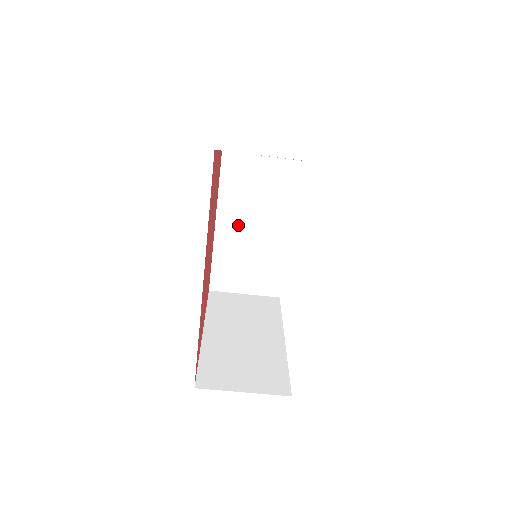
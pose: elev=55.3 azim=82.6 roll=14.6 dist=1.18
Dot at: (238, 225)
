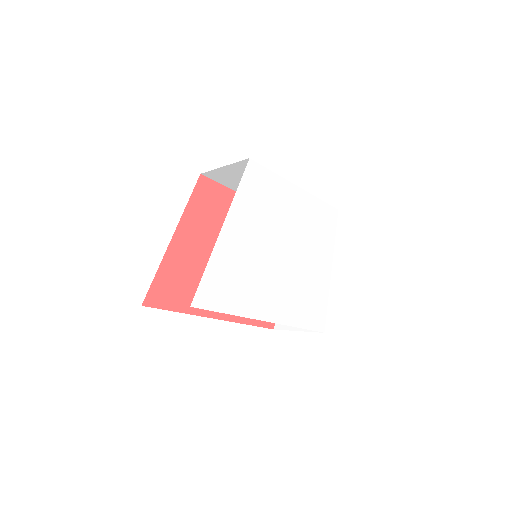
Dot at: occluded
